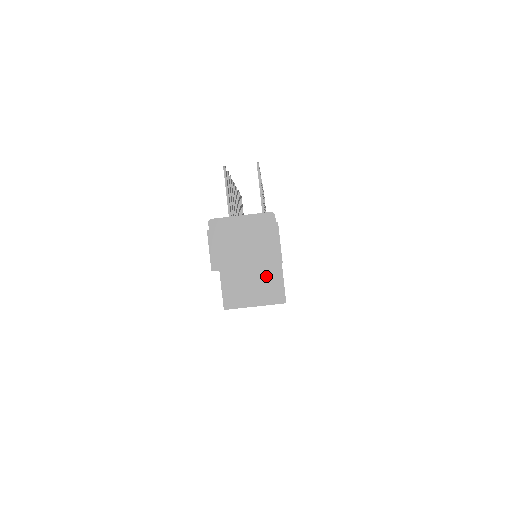
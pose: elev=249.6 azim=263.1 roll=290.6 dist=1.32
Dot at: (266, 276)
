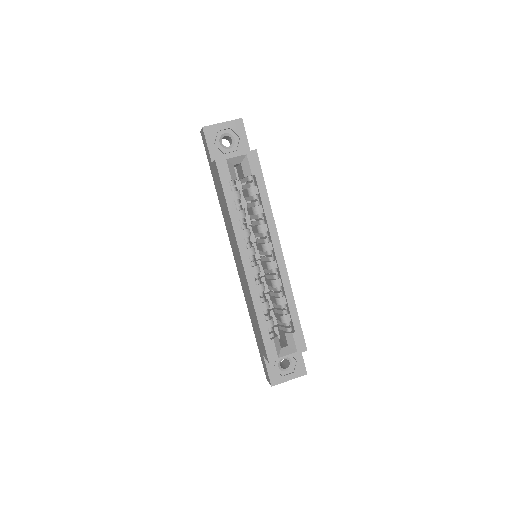
Dot at: occluded
